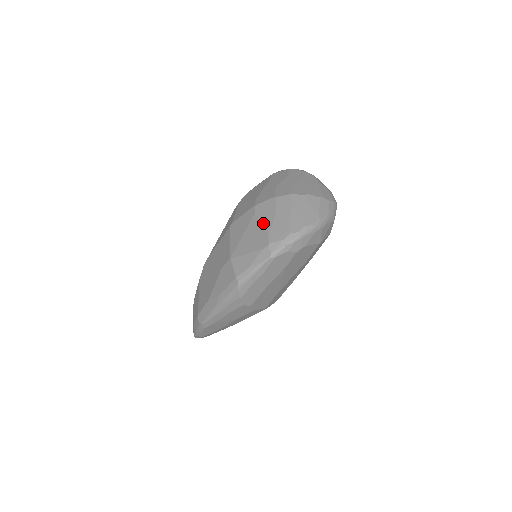
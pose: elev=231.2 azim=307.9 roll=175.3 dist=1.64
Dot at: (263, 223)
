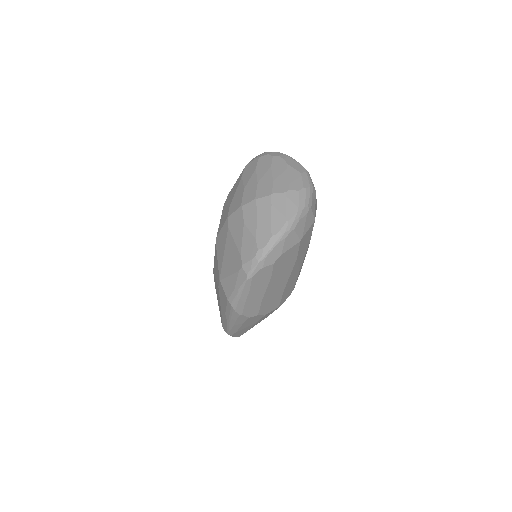
Dot at: (235, 240)
